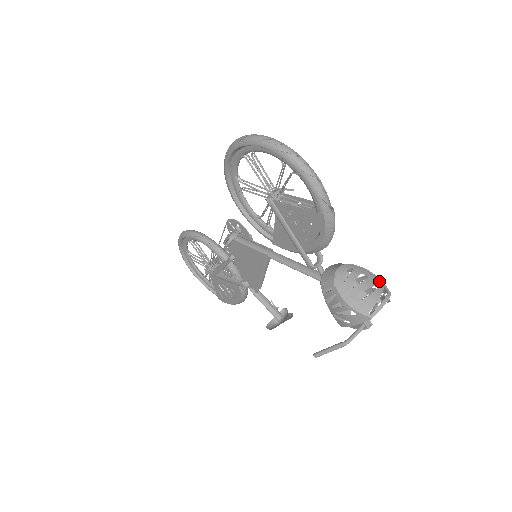
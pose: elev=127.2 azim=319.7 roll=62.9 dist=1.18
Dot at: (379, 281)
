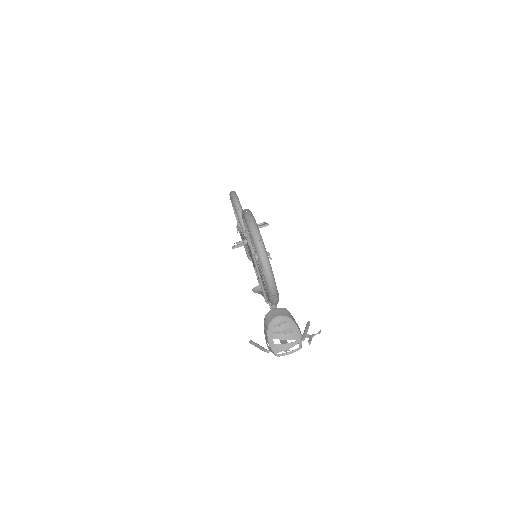
Dot at: (299, 338)
